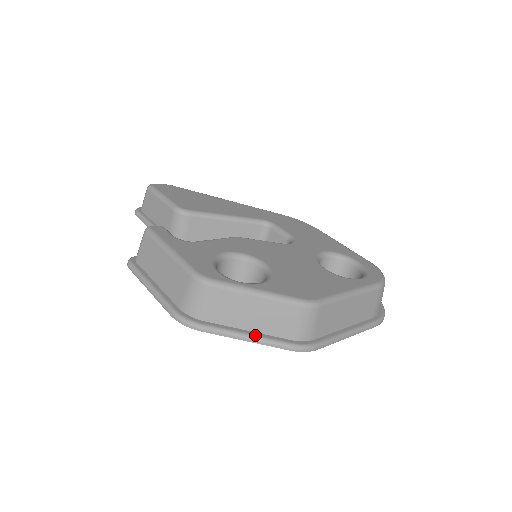
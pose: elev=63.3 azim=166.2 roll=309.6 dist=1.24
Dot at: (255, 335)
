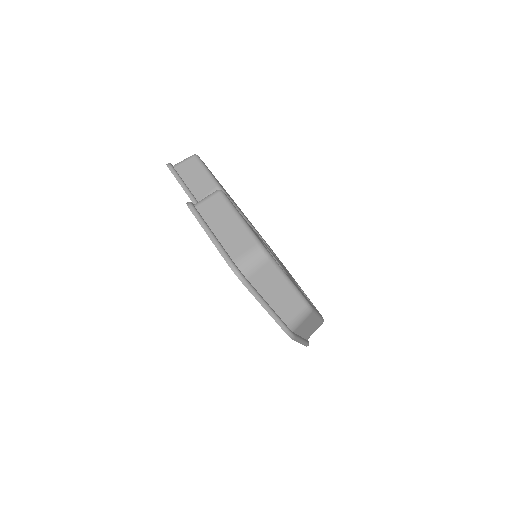
Dot at: (271, 308)
